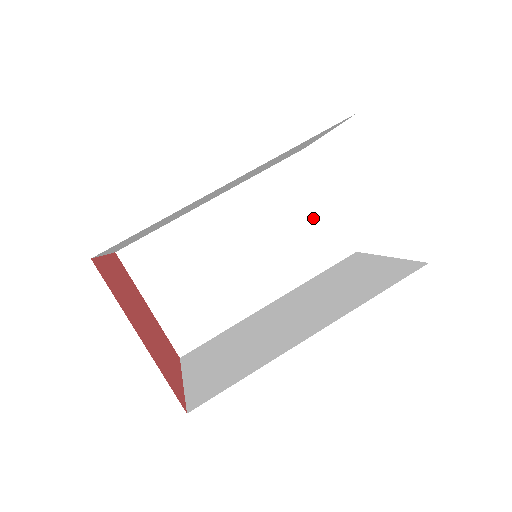
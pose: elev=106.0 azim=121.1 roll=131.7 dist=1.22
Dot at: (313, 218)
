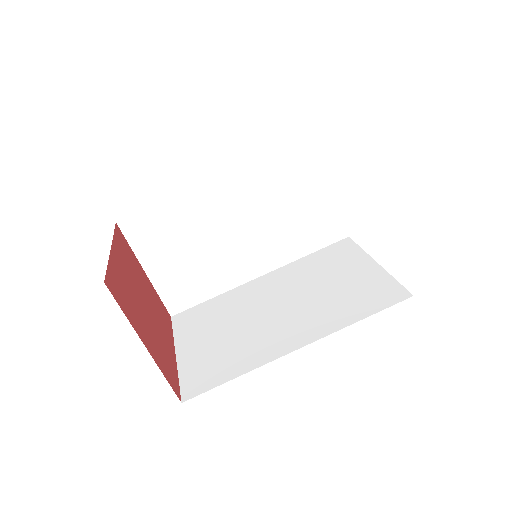
Dot at: (314, 203)
